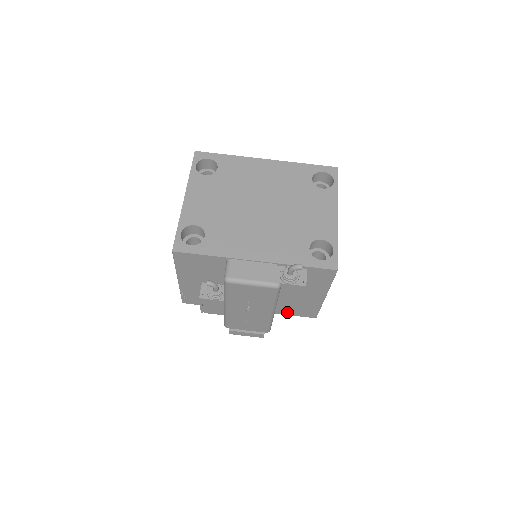
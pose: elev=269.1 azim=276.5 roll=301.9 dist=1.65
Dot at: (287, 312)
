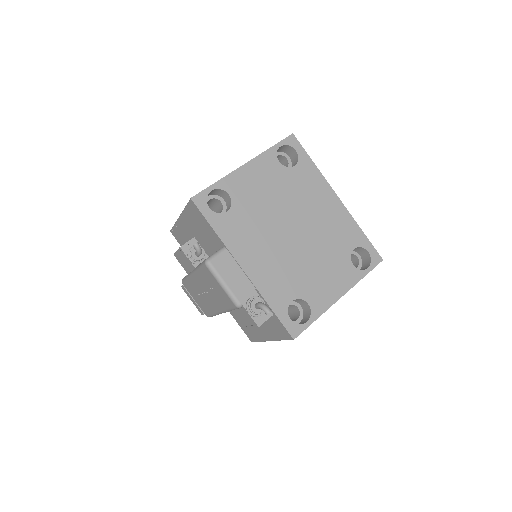
Dot at: (236, 317)
